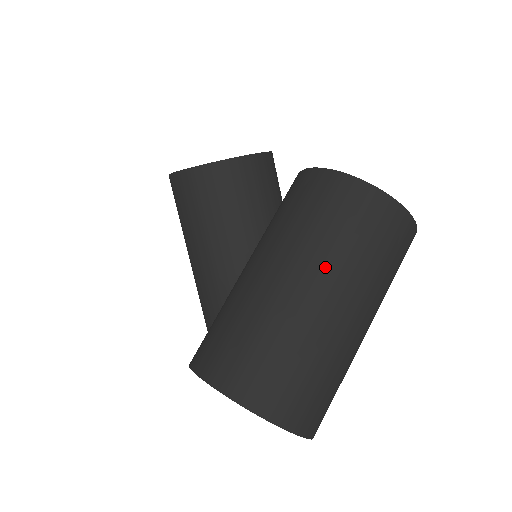
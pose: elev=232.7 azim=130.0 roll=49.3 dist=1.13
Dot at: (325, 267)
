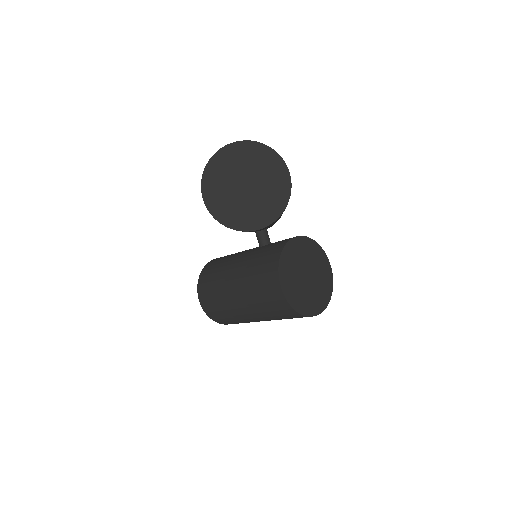
Dot at: occluded
